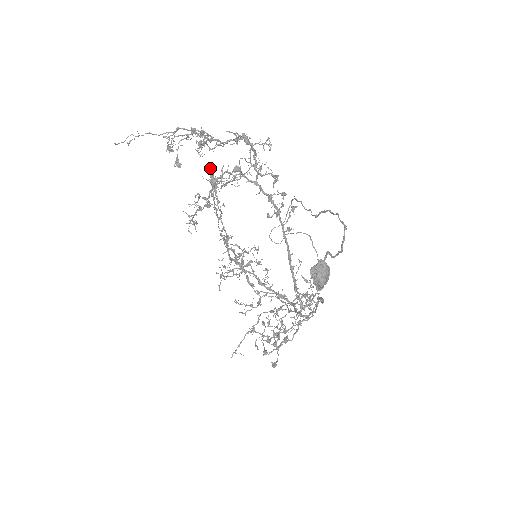
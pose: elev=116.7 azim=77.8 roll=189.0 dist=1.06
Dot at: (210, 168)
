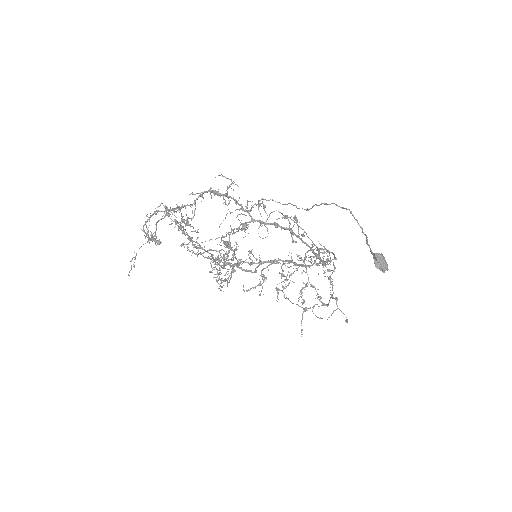
Dot at: (176, 223)
